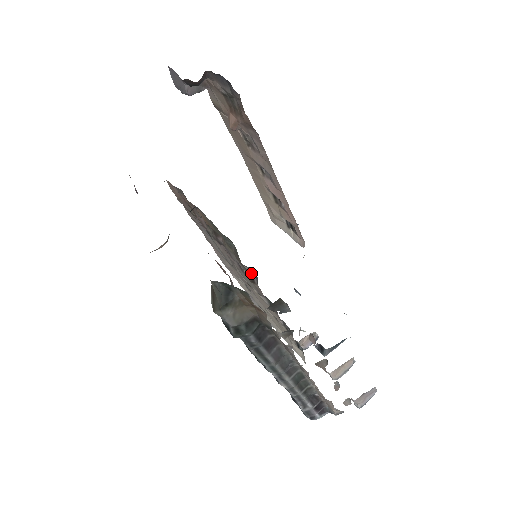
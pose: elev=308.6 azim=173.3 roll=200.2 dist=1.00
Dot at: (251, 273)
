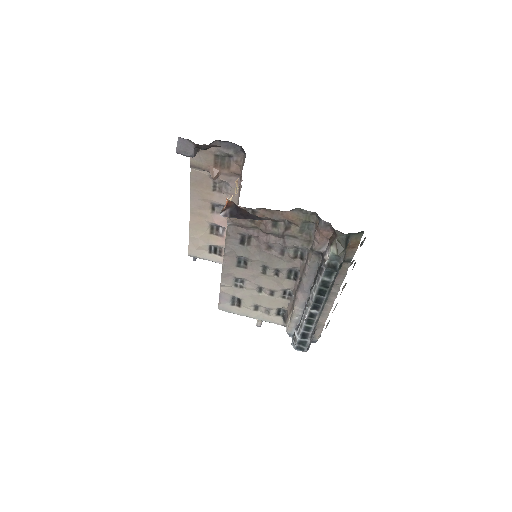
Dot at: (296, 251)
